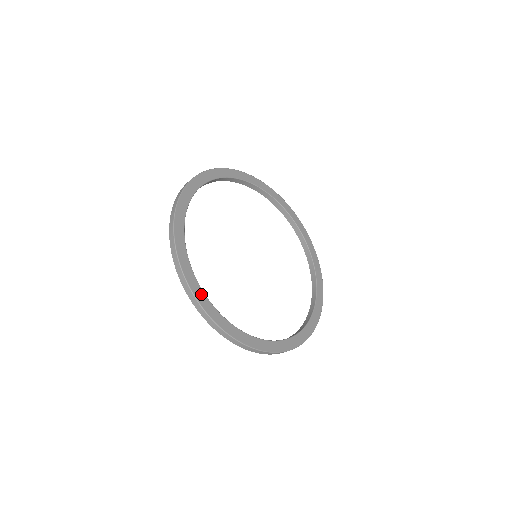
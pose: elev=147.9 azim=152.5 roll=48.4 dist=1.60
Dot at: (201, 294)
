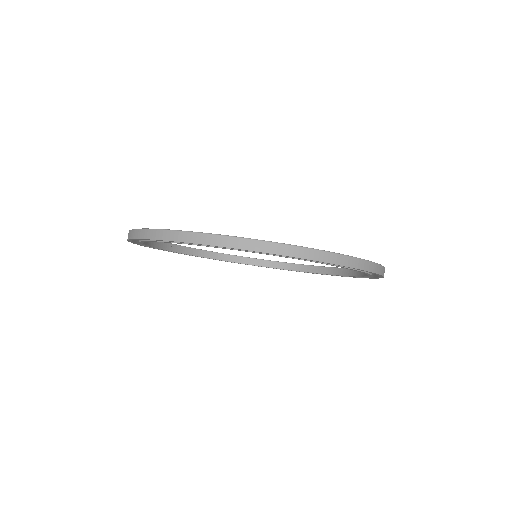
Dot at: occluded
